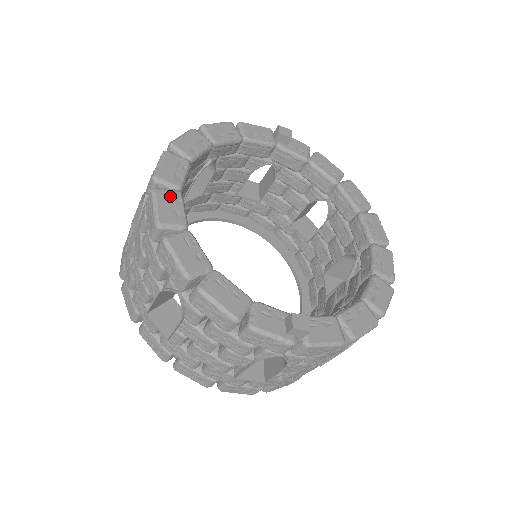
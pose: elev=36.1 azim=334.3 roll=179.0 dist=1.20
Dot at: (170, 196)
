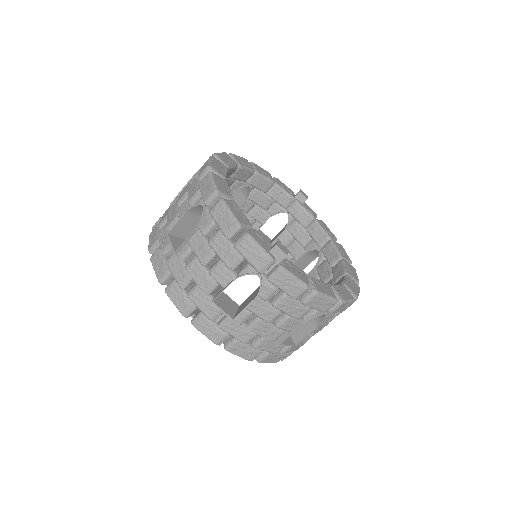
Dot at: (221, 164)
